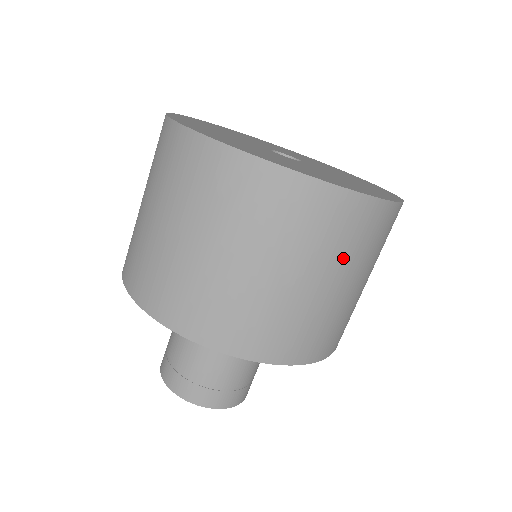
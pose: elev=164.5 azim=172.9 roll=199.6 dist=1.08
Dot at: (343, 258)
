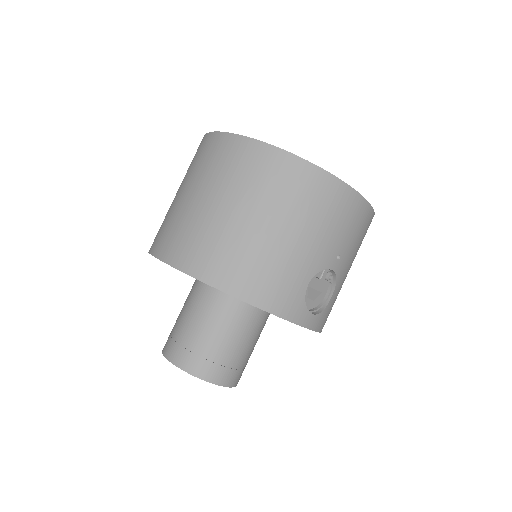
Dot at: (270, 200)
